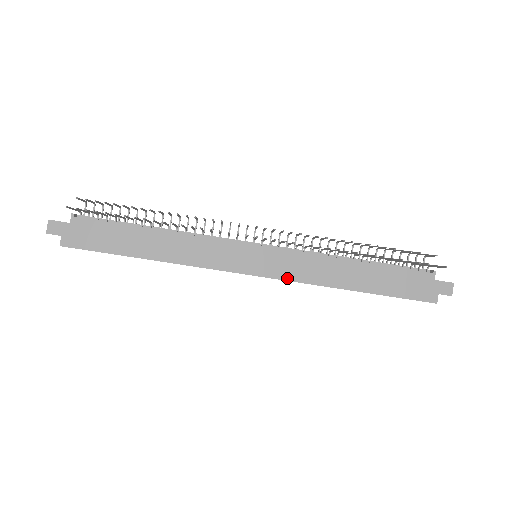
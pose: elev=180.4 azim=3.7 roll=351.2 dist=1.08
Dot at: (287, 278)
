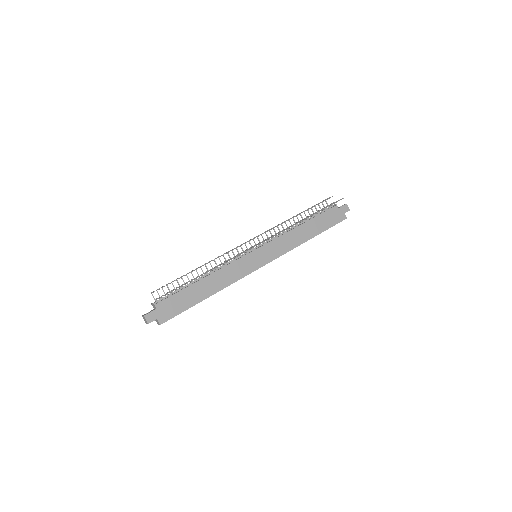
Dot at: (279, 256)
